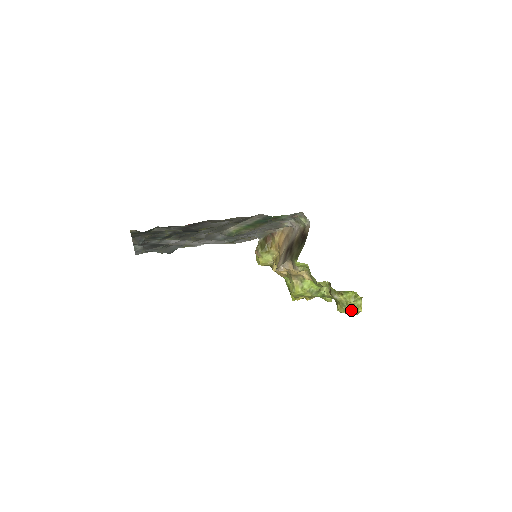
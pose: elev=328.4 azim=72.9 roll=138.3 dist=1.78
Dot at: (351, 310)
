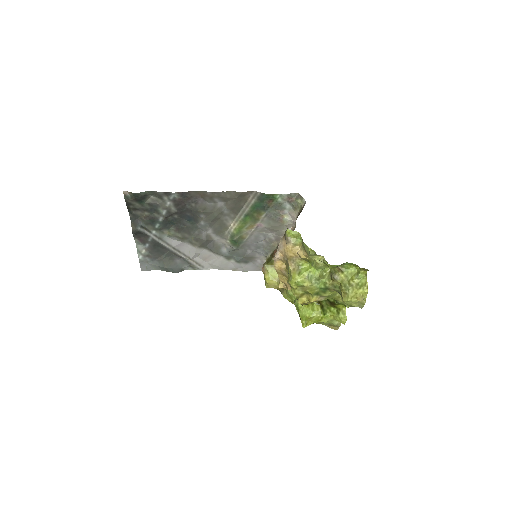
Dot at: (355, 292)
